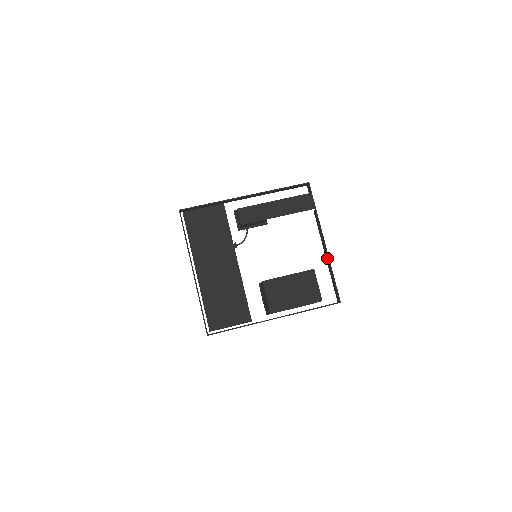
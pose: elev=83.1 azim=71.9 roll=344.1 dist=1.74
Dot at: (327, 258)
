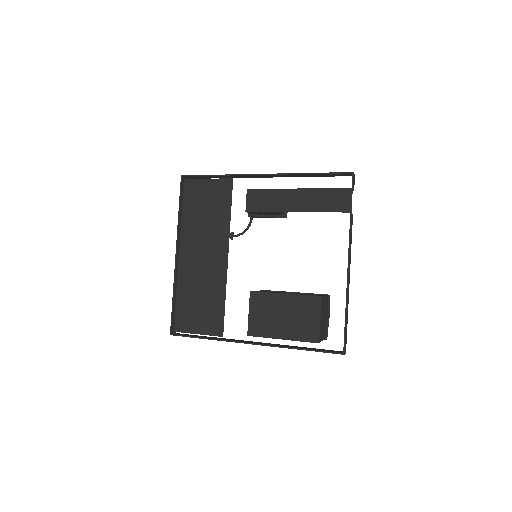
Dot at: (347, 286)
